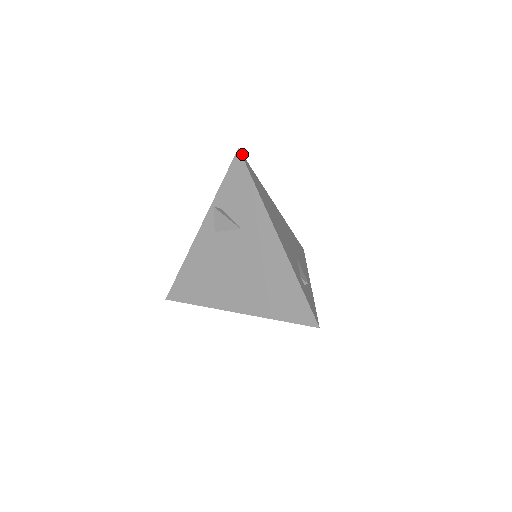
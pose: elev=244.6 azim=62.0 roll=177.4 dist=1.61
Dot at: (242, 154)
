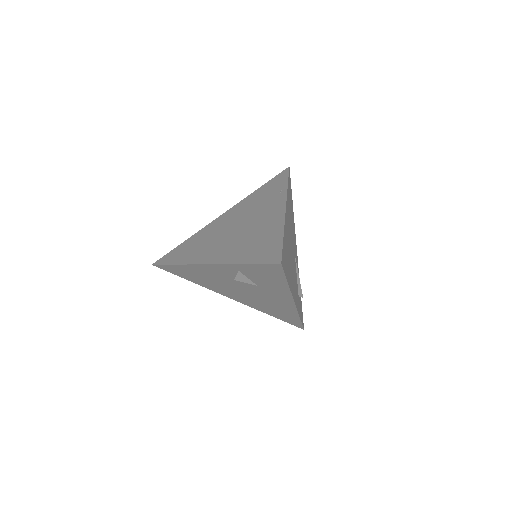
Dot at: (282, 259)
